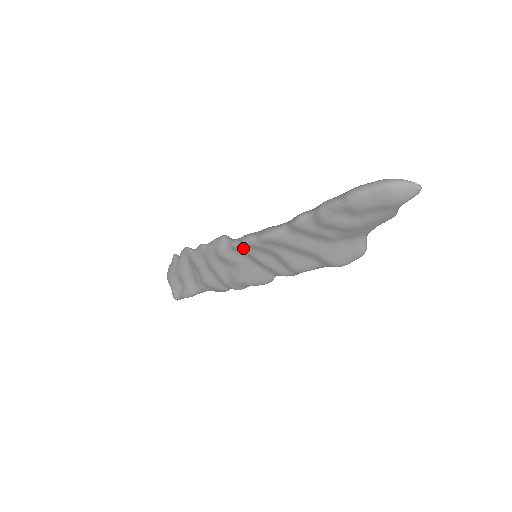
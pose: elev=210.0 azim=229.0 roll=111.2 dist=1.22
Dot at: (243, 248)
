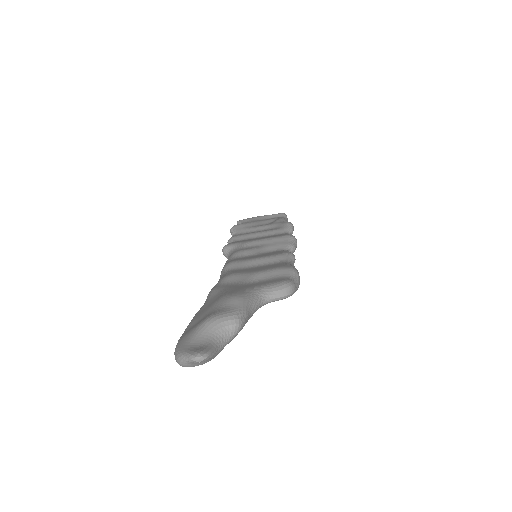
Dot at: occluded
